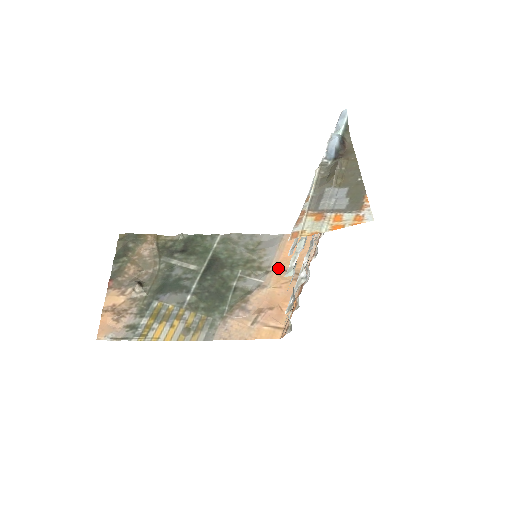
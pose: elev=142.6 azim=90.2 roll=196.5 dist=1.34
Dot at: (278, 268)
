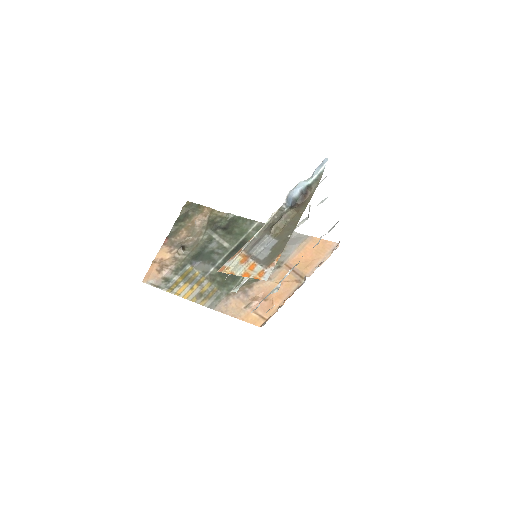
Dot at: (288, 266)
